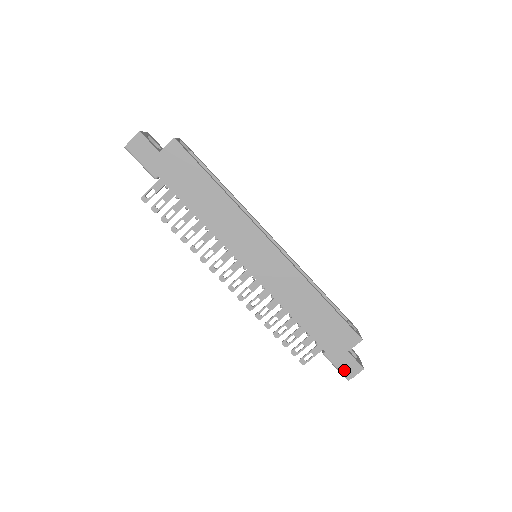
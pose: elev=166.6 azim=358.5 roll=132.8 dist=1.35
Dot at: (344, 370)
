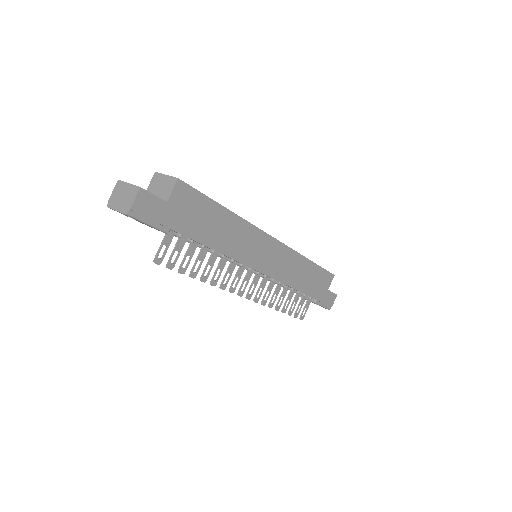
Dot at: (328, 305)
